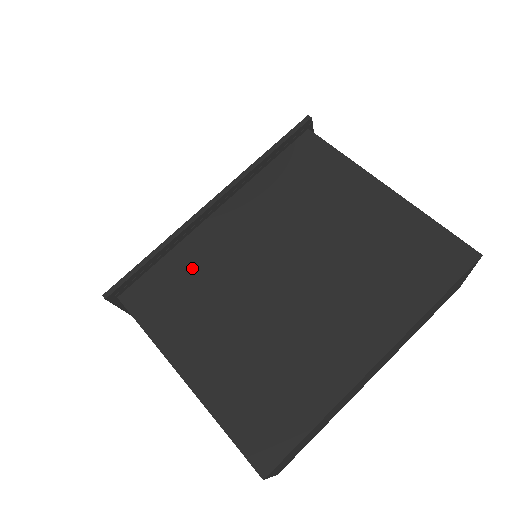
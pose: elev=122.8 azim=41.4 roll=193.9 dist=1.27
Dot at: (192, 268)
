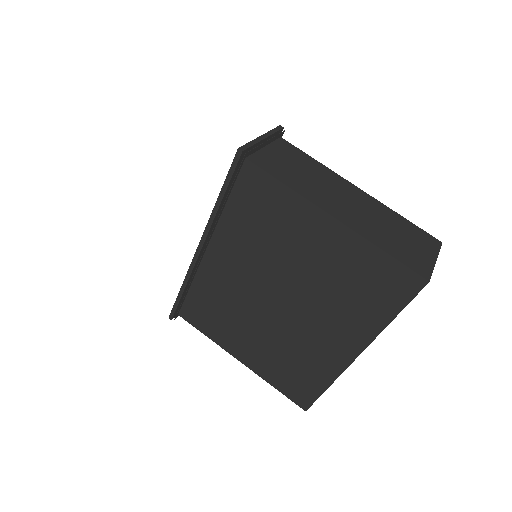
Dot at: (212, 295)
